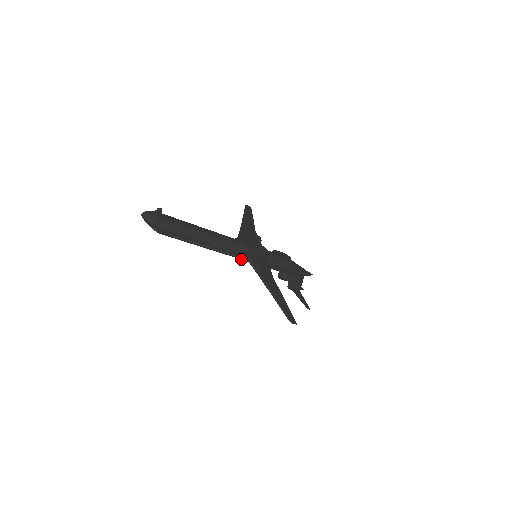
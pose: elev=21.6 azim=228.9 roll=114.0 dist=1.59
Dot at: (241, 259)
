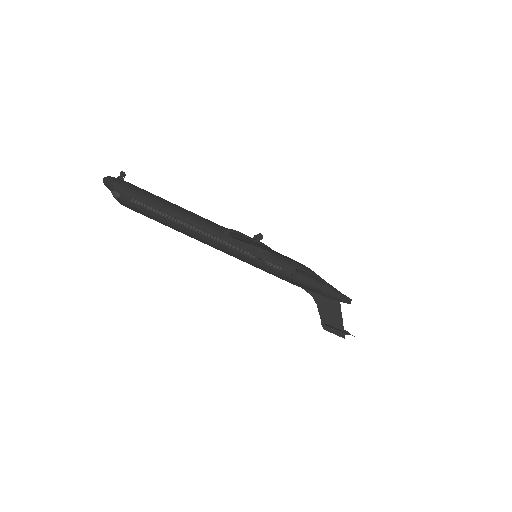
Dot at: (233, 252)
